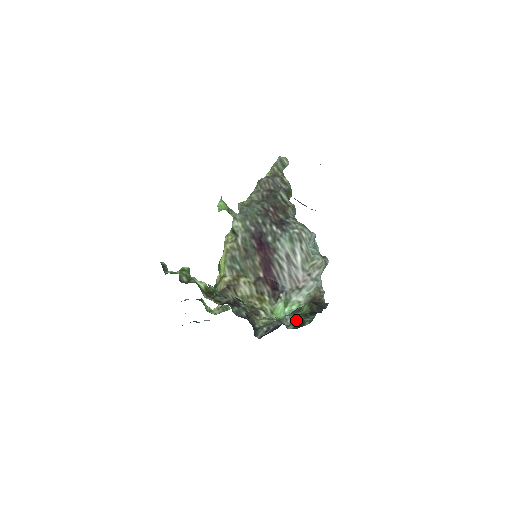
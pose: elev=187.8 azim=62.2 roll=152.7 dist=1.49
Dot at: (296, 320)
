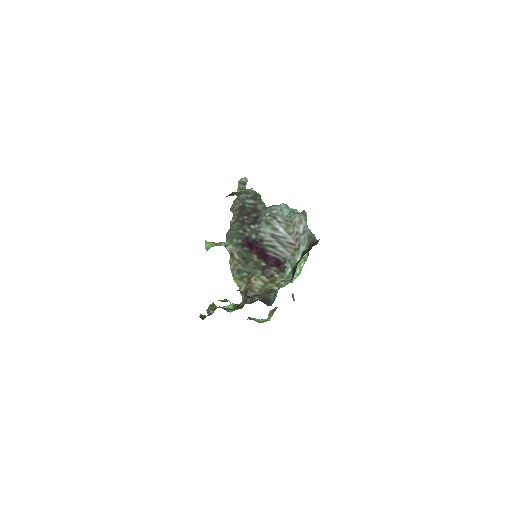
Dot at: (293, 270)
